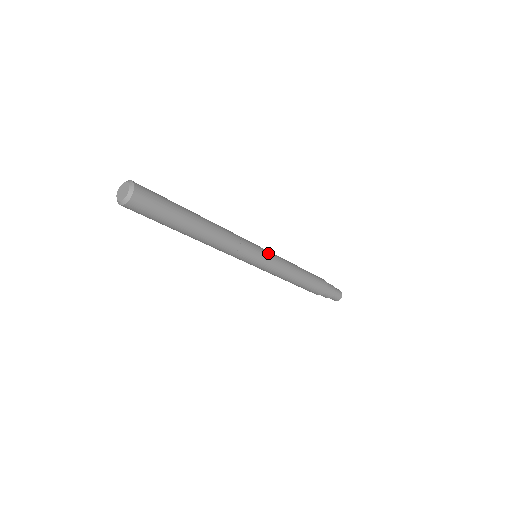
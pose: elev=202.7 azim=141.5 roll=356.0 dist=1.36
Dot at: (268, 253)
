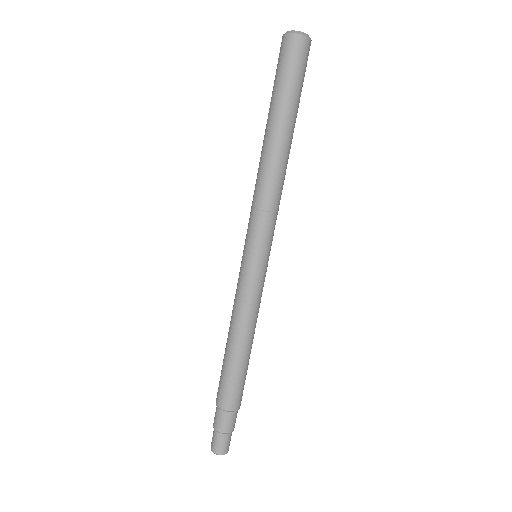
Dot at: occluded
